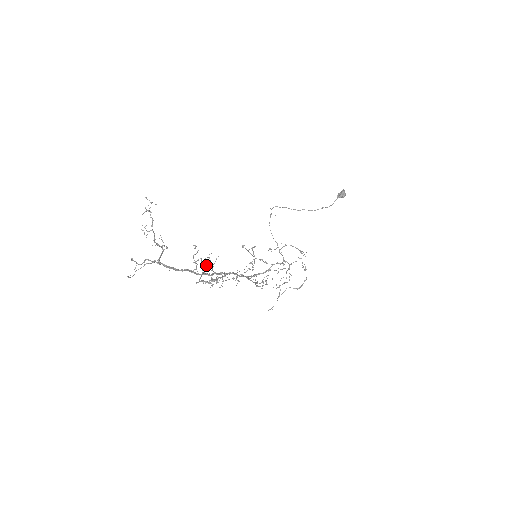
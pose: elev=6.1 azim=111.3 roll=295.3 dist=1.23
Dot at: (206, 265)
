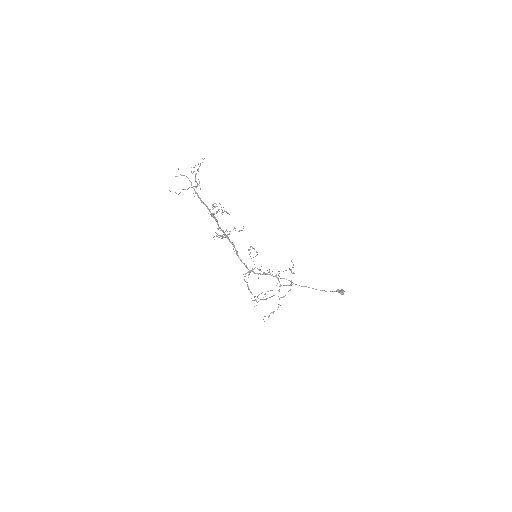
Dot at: (218, 237)
